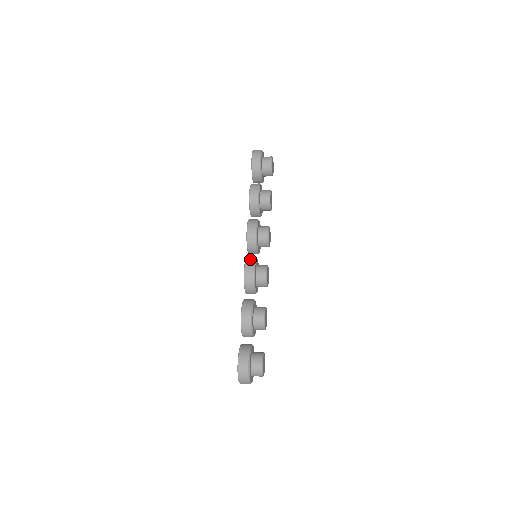
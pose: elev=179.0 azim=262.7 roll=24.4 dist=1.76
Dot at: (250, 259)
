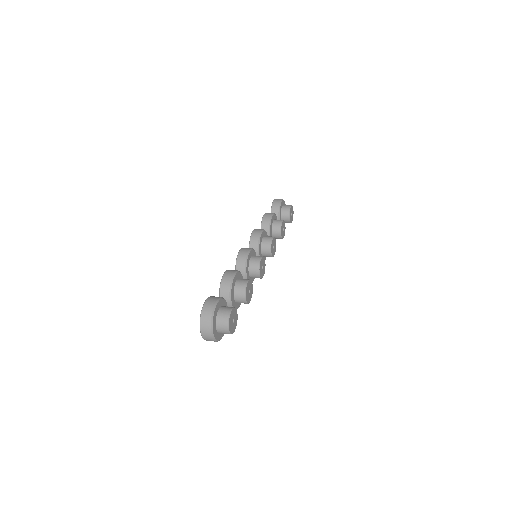
Dot at: occluded
